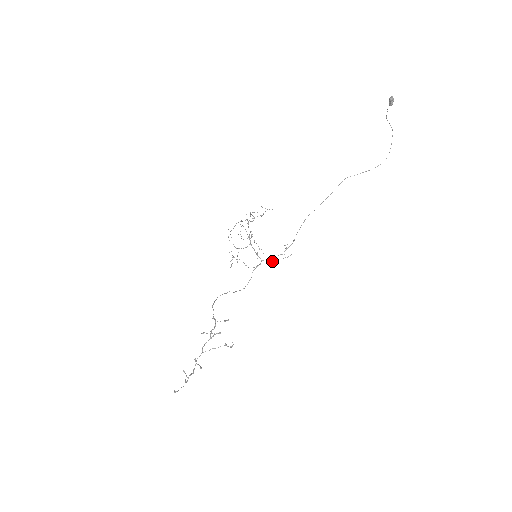
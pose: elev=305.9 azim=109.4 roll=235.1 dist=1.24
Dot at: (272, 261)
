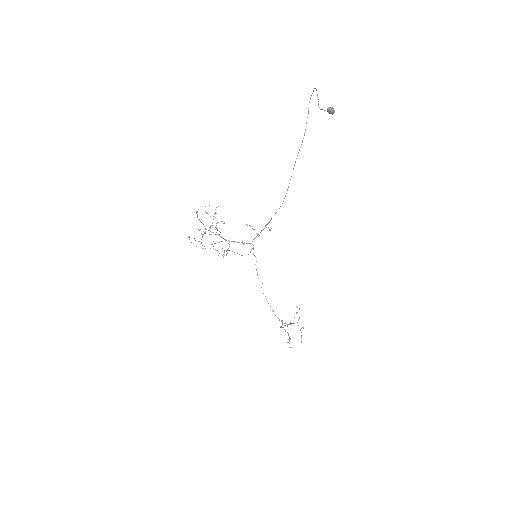
Dot at: occluded
